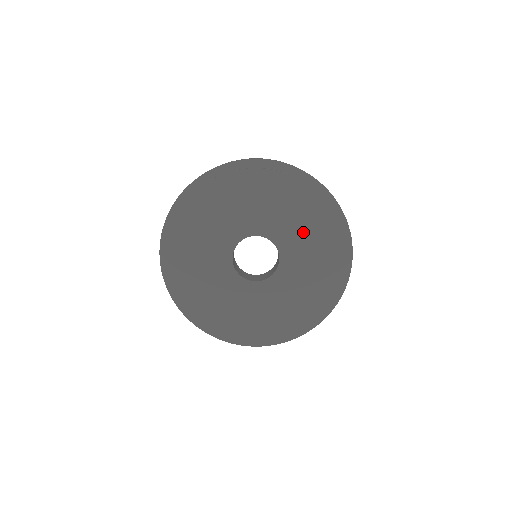
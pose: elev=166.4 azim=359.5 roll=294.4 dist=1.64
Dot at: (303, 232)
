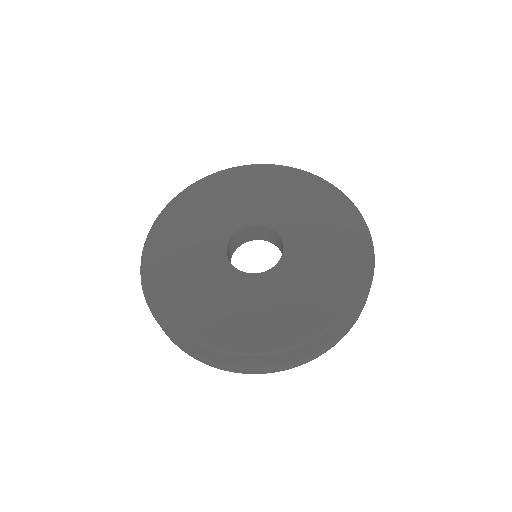
Dot at: (320, 248)
